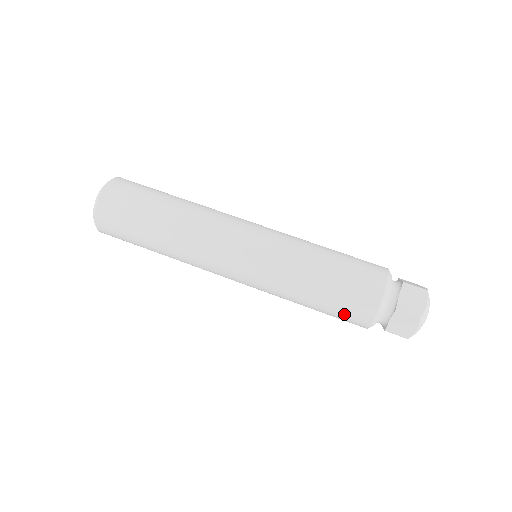
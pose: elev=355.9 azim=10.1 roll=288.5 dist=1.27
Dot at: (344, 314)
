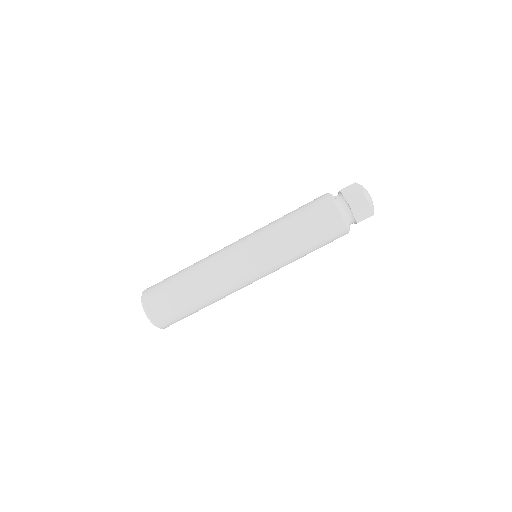
Dot at: occluded
